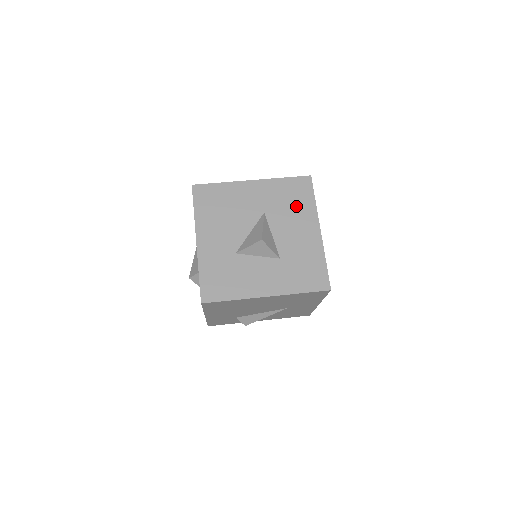
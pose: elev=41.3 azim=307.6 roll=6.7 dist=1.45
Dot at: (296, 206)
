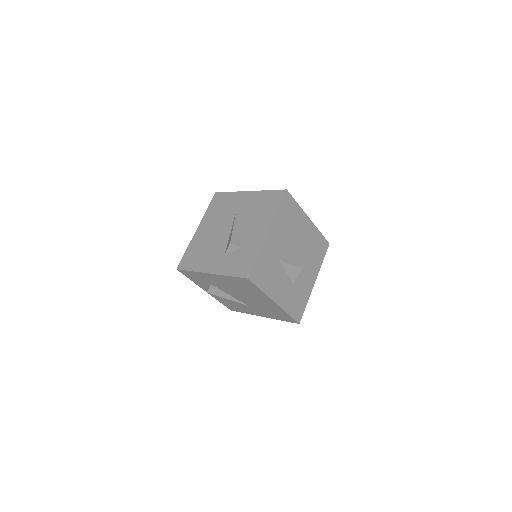
Dot at: (315, 256)
